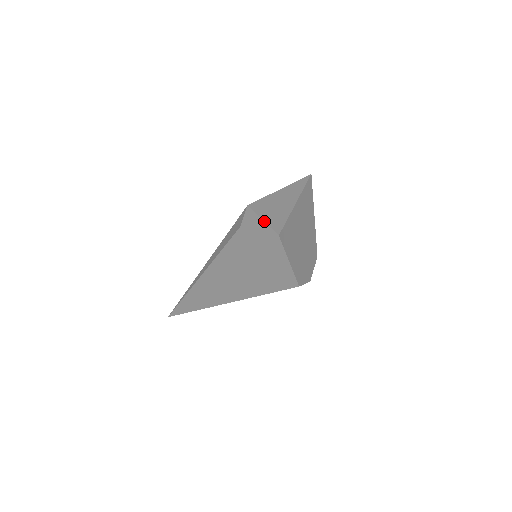
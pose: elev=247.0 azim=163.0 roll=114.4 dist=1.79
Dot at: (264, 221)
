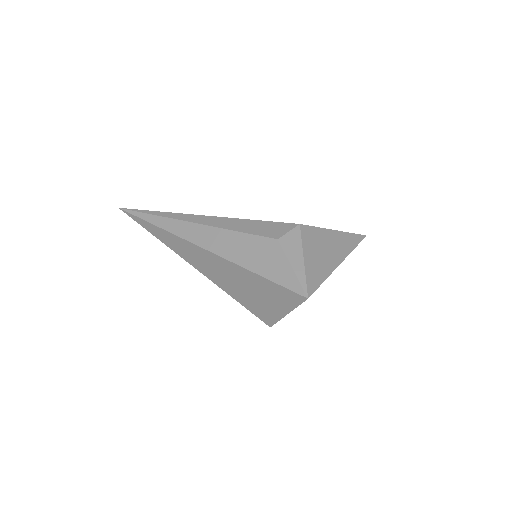
Dot at: (305, 264)
